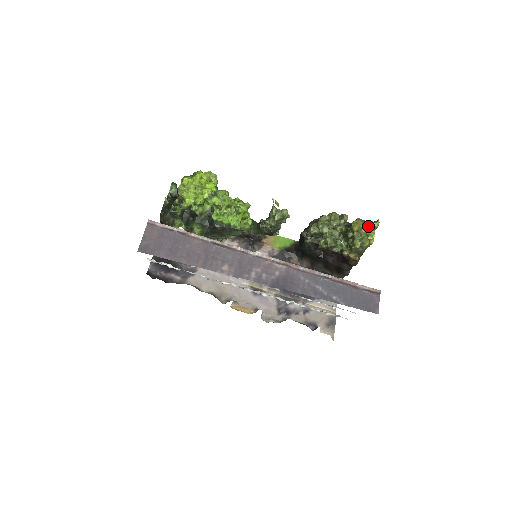
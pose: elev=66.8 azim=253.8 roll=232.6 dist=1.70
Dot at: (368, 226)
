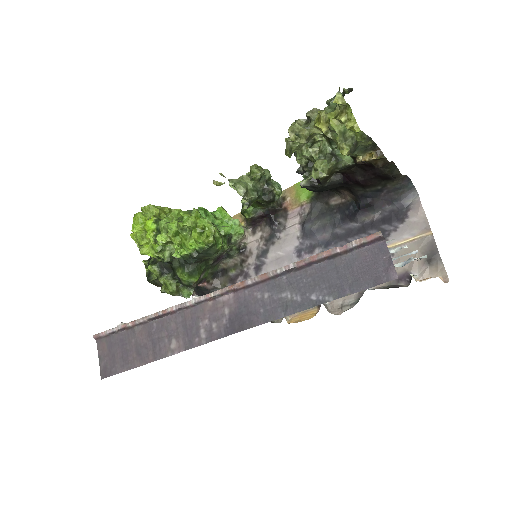
Dot at: (338, 107)
